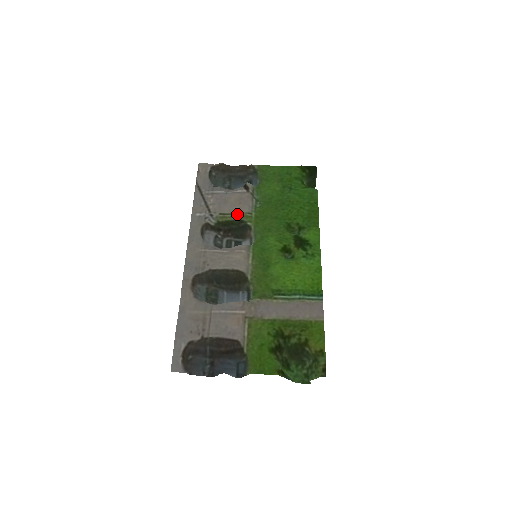
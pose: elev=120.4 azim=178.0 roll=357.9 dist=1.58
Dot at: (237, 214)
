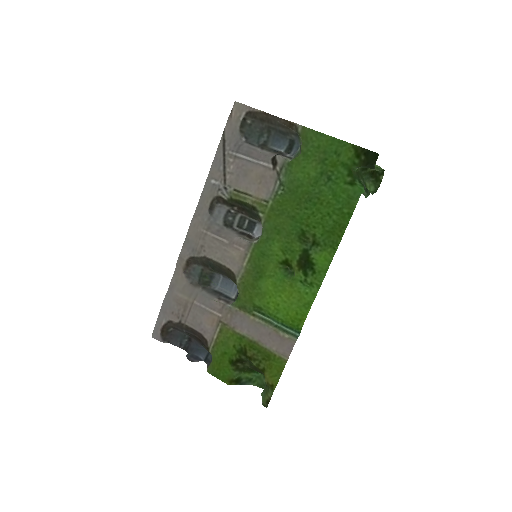
Dot at: (252, 197)
